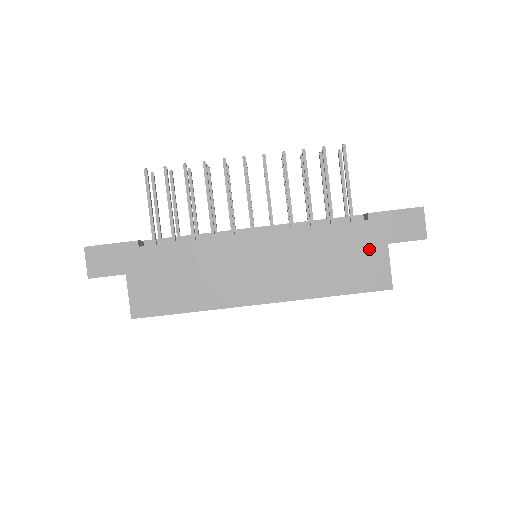
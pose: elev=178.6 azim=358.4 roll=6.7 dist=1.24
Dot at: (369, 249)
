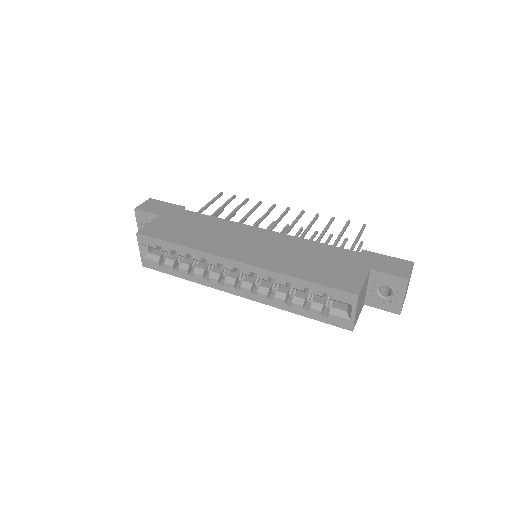
Dot at: (351, 266)
